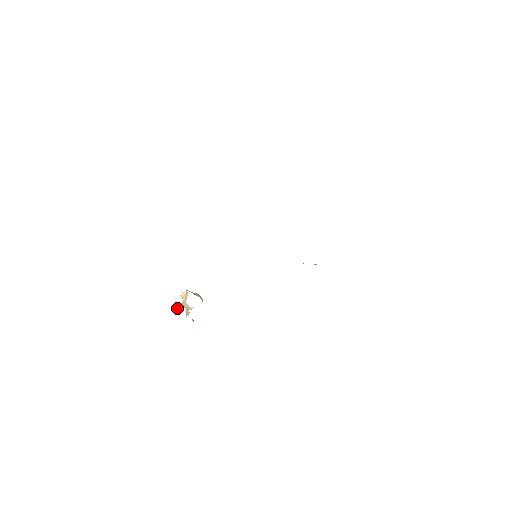
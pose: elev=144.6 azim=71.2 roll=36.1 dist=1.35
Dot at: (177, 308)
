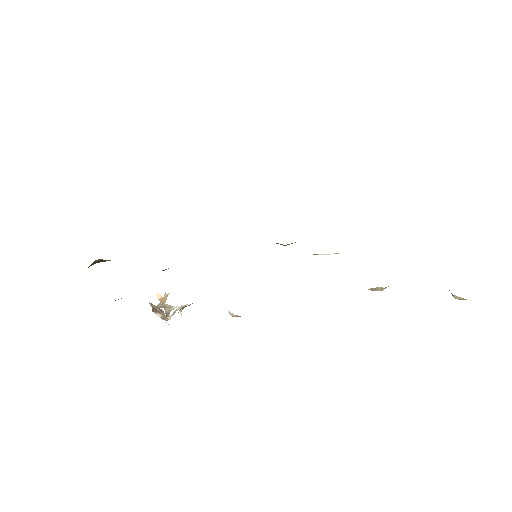
Dot at: (153, 305)
